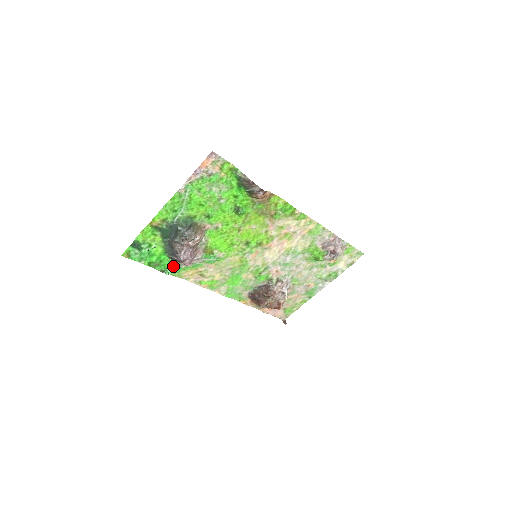
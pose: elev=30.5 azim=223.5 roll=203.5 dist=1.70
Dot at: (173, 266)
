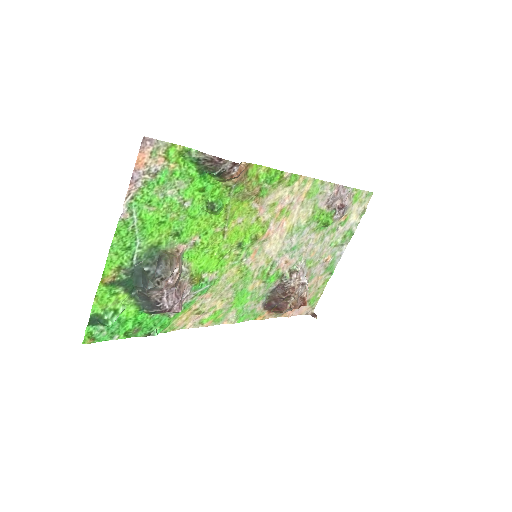
Dot at: (159, 321)
